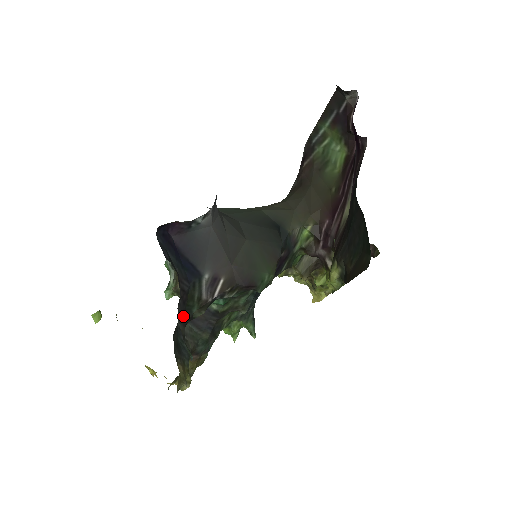
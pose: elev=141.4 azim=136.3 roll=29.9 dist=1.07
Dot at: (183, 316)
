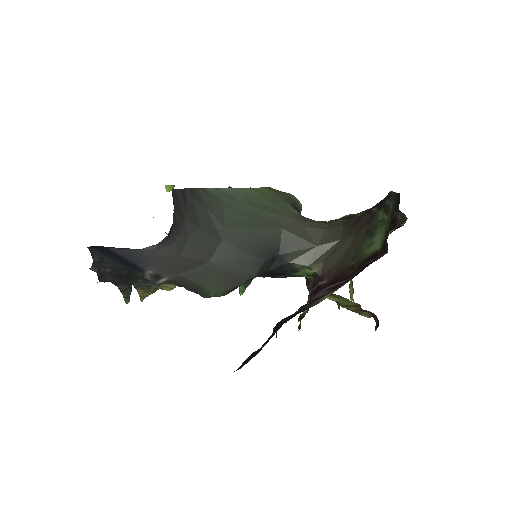
Dot at: (124, 282)
